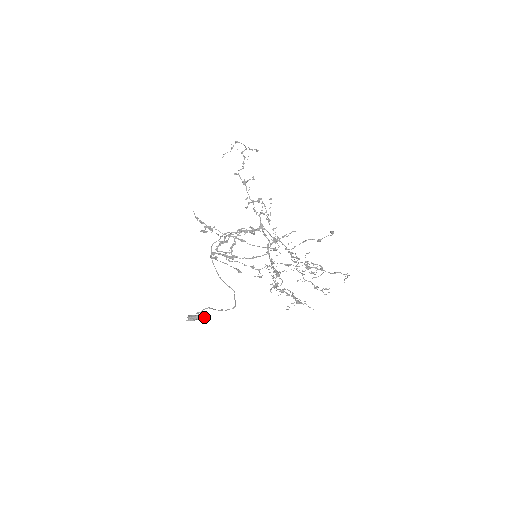
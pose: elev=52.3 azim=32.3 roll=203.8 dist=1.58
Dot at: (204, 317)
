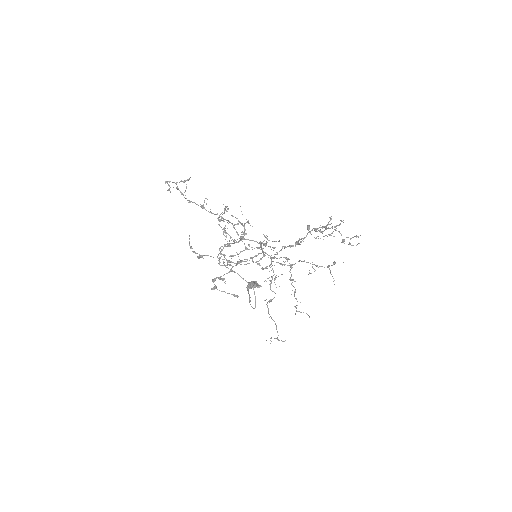
Dot at: (257, 286)
